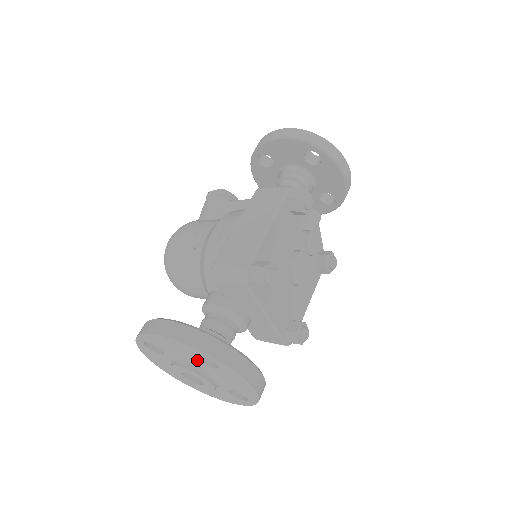
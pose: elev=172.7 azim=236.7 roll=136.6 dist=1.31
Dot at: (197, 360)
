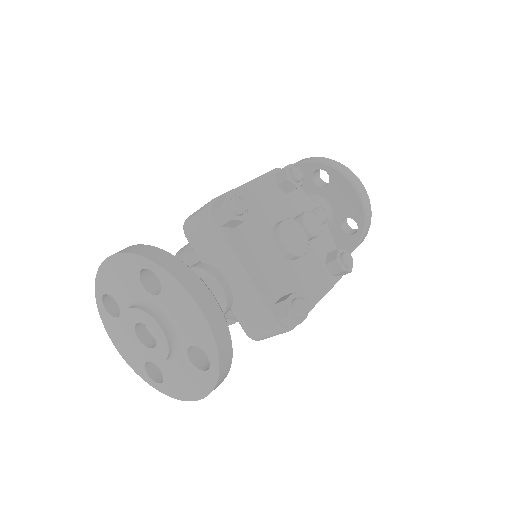
Dot at: (143, 289)
